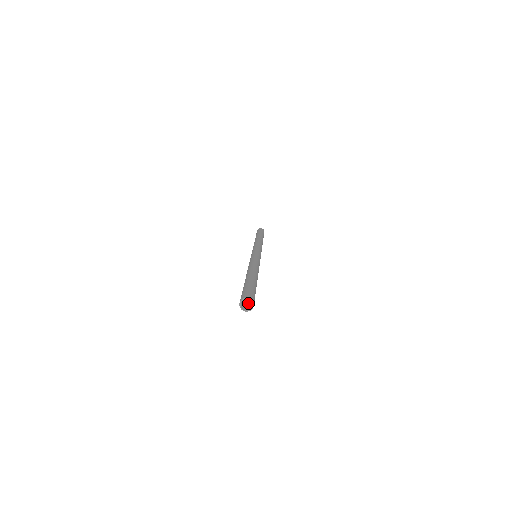
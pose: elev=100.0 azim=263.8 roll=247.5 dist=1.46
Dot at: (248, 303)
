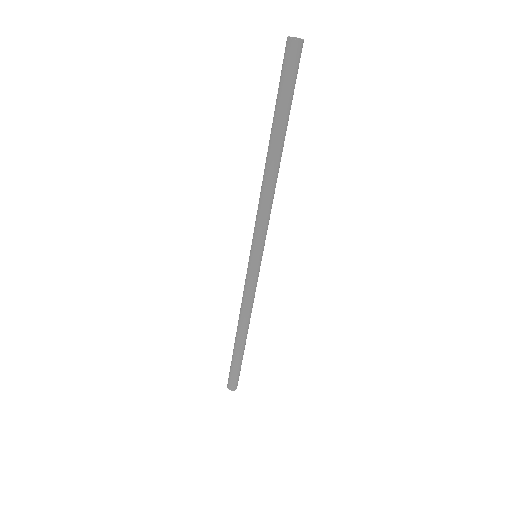
Dot at: (289, 66)
